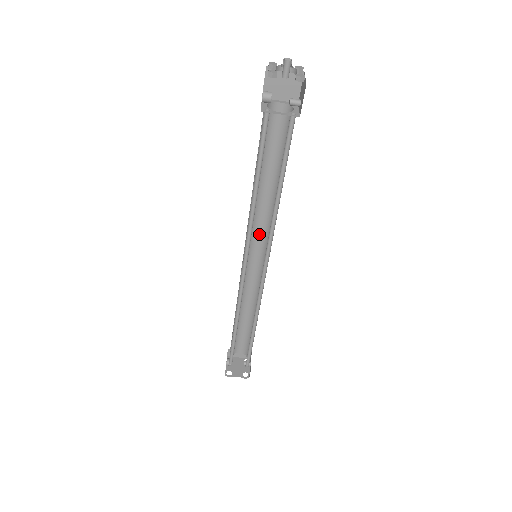
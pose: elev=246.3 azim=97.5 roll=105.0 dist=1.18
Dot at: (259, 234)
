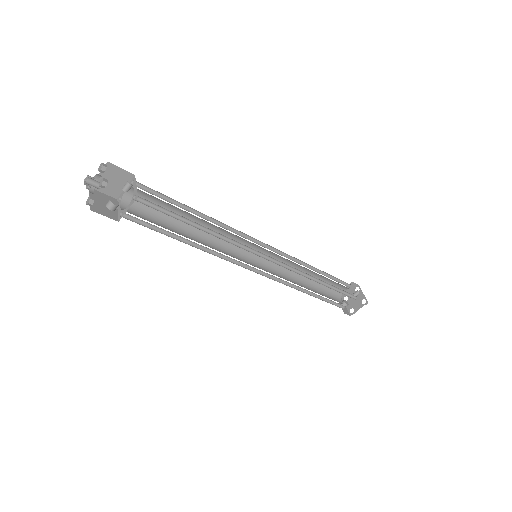
Dot at: (240, 242)
